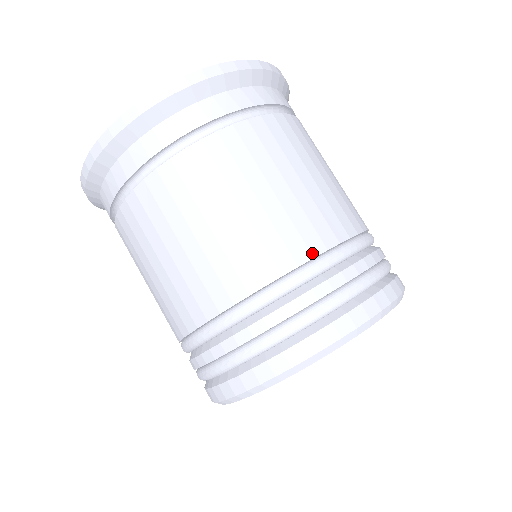
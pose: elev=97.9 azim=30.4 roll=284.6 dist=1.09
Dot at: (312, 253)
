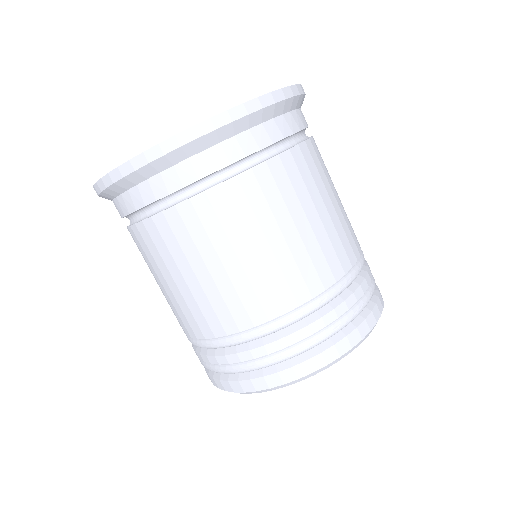
Dot at: (335, 278)
